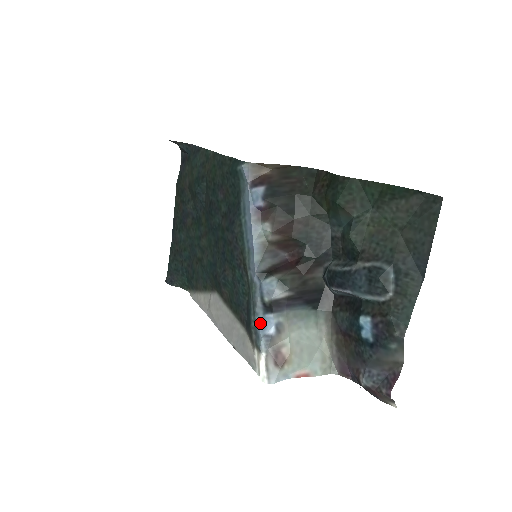
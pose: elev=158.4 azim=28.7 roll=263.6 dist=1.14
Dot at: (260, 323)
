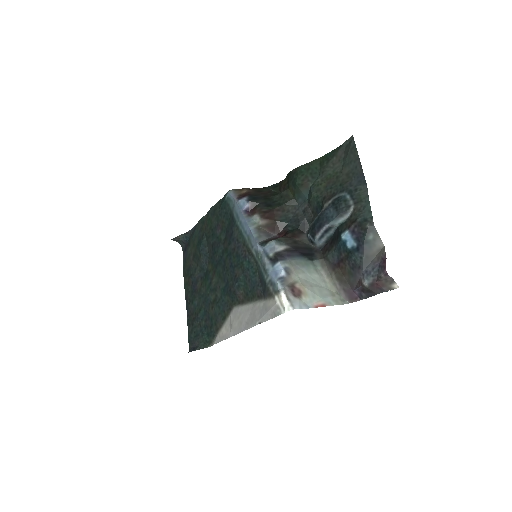
Dot at: (272, 274)
